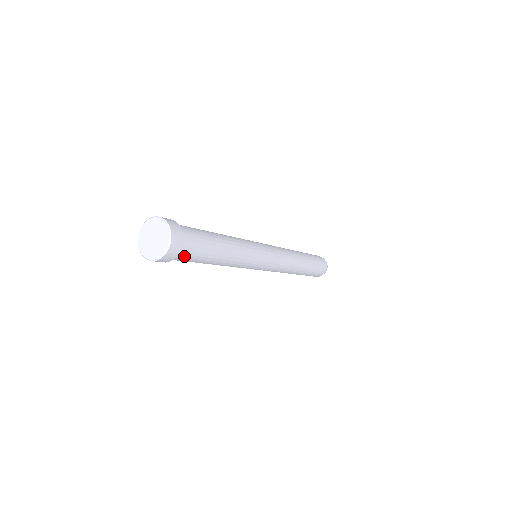
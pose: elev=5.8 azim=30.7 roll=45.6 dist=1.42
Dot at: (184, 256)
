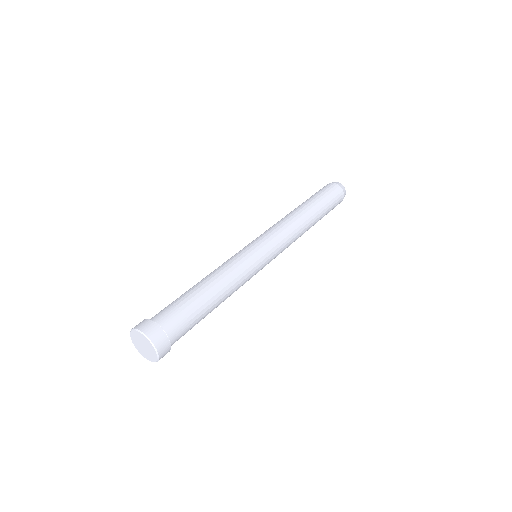
Dot at: (179, 338)
